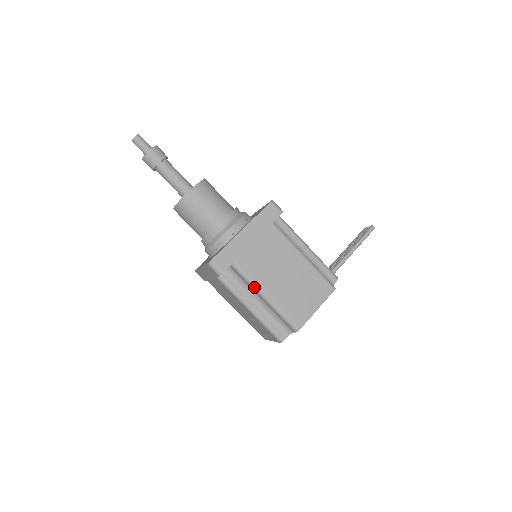
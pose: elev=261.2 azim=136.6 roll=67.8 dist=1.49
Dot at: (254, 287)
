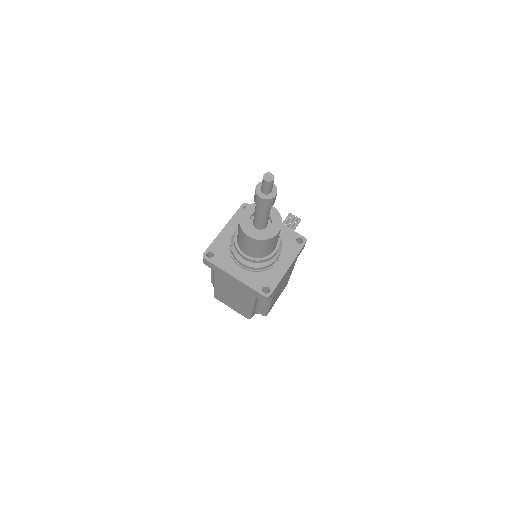
Dot at: (270, 301)
